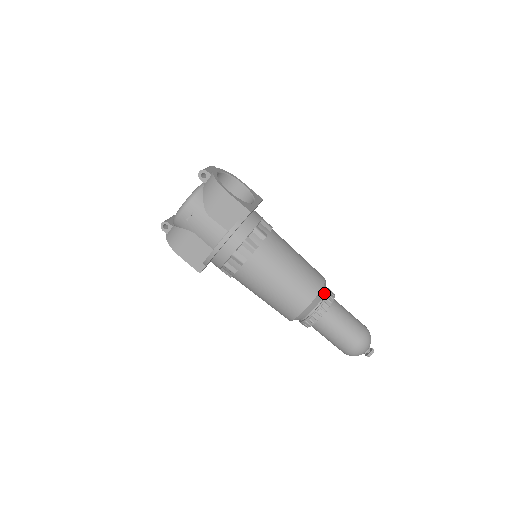
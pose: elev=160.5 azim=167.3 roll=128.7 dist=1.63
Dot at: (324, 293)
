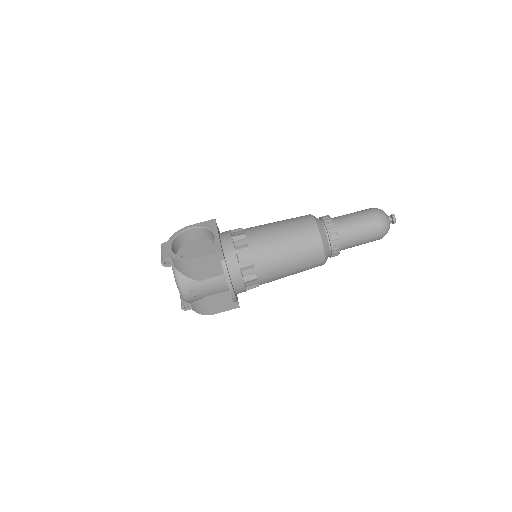
Dot at: (323, 228)
